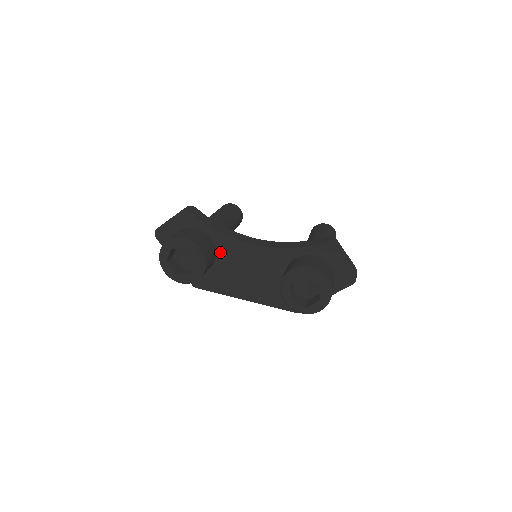
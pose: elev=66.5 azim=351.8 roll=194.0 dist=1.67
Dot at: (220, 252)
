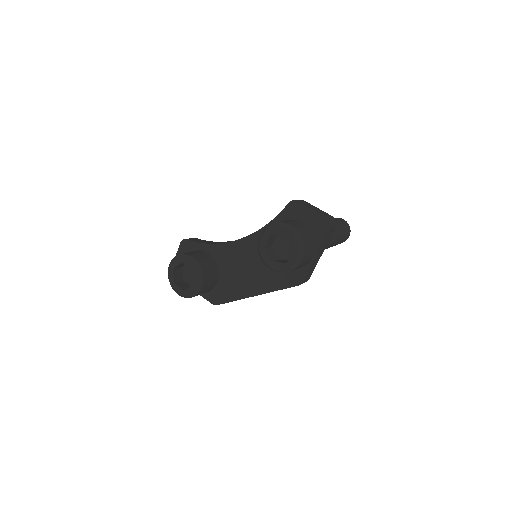
Dot at: (219, 261)
